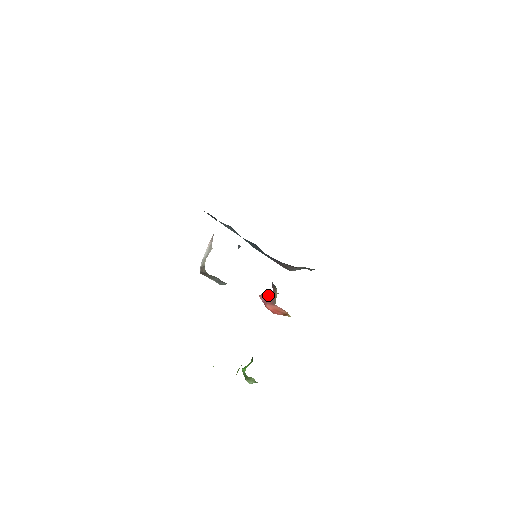
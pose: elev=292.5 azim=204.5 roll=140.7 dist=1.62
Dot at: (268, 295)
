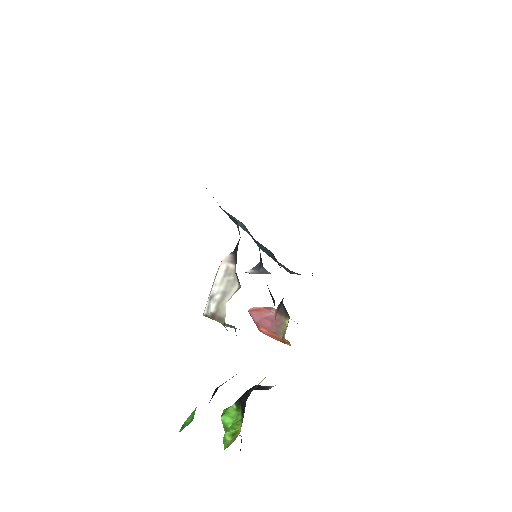
Dot at: (265, 314)
